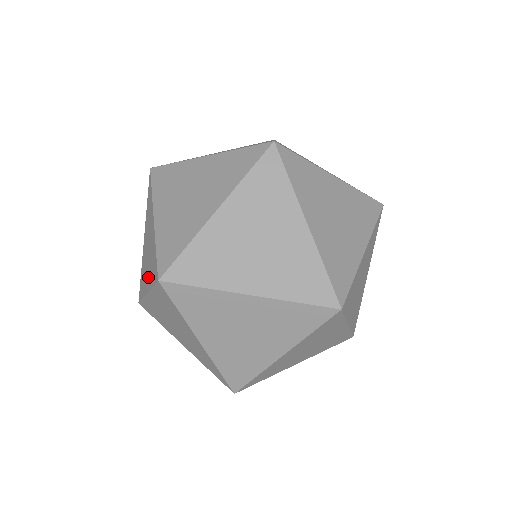
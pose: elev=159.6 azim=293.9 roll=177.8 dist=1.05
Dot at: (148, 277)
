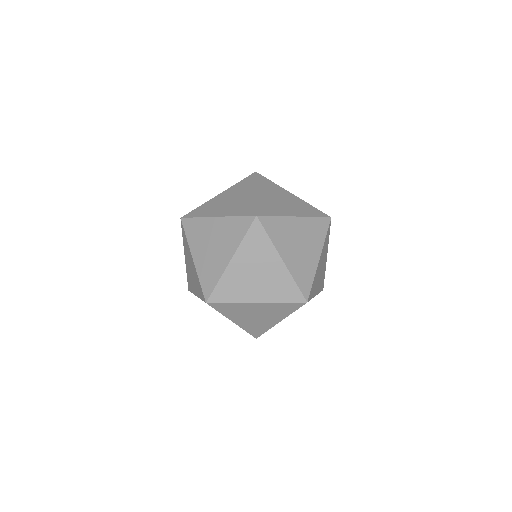
Dot at: occluded
